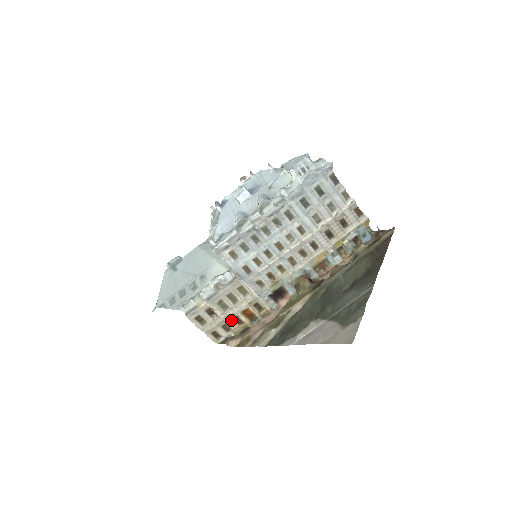
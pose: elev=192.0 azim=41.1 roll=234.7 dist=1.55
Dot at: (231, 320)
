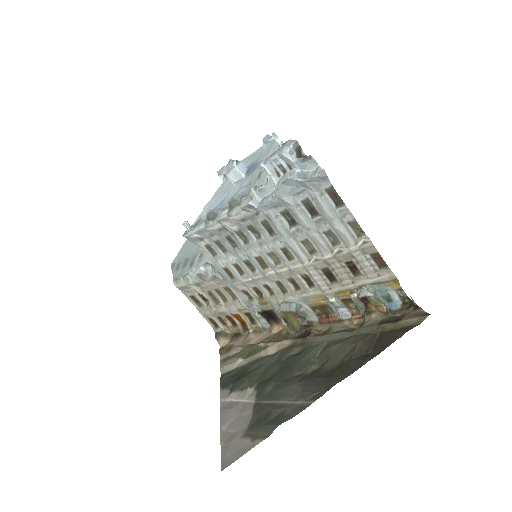
Dot at: (224, 316)
